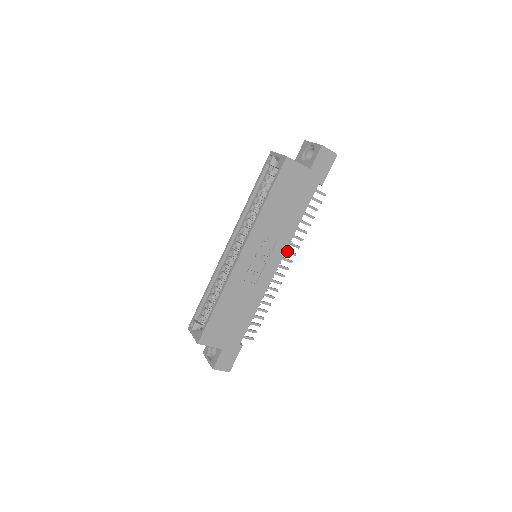
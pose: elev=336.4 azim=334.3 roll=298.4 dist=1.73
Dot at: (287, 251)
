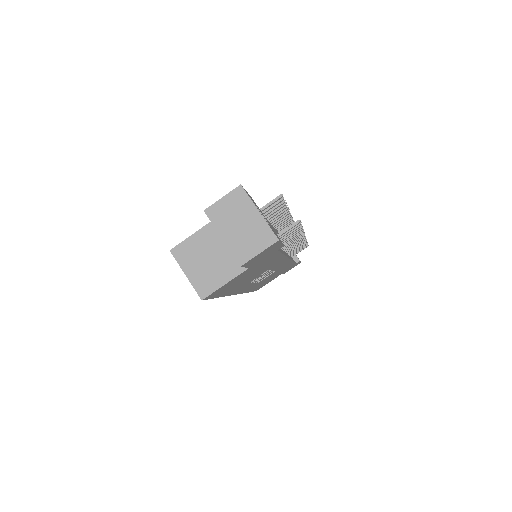
Dot at: (290, 244)
